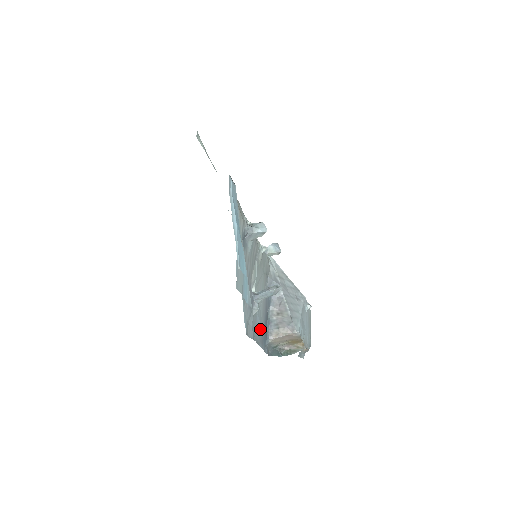
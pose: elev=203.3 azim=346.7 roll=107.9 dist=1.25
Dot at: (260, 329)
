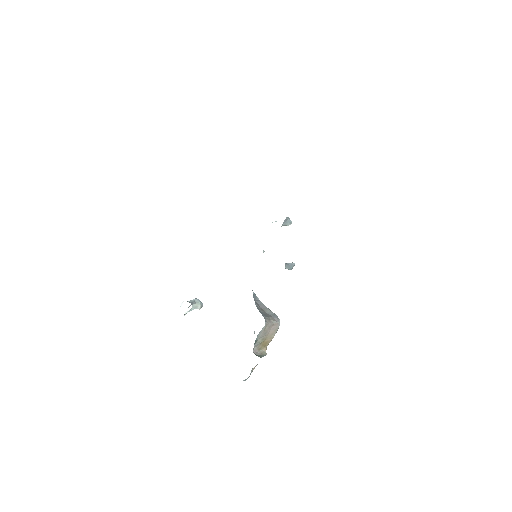
Dot at: occluded
